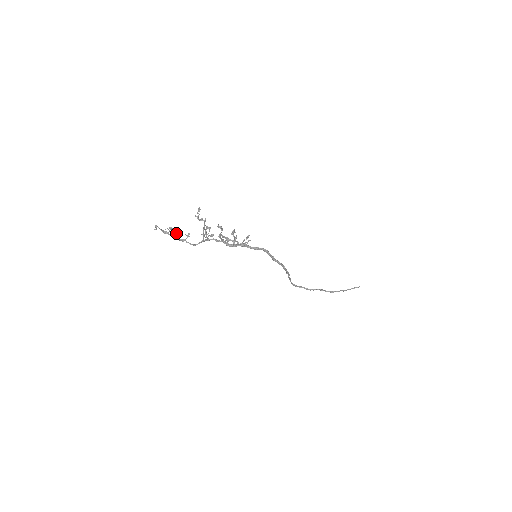
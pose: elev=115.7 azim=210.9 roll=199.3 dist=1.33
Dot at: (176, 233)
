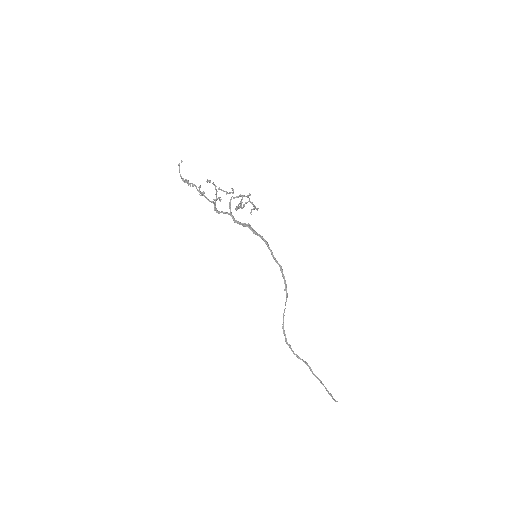
Dot at: (193, 185)
